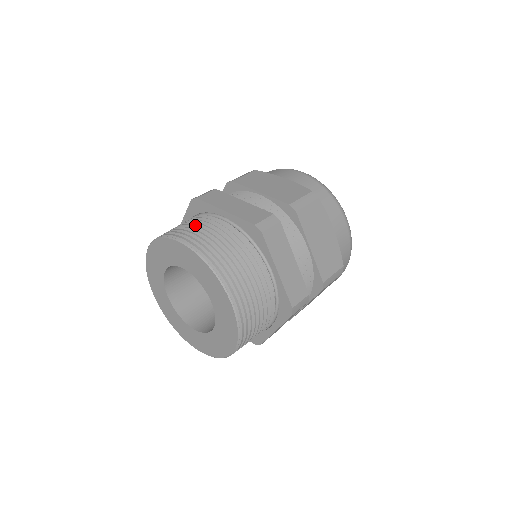
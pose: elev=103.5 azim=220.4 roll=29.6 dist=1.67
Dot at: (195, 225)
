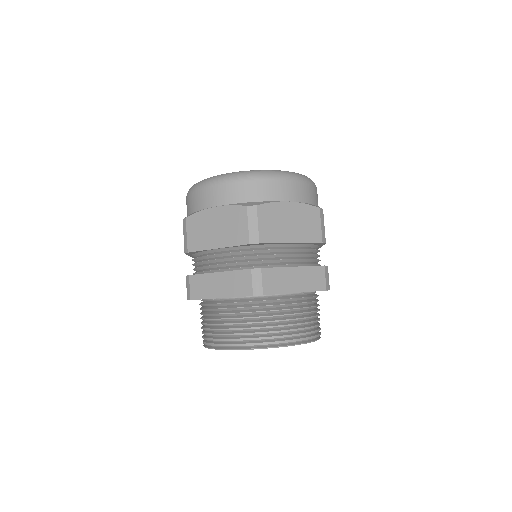
Dot at: (216, 321)
